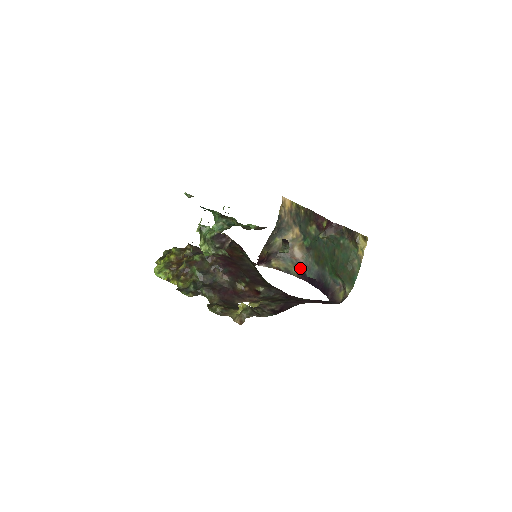
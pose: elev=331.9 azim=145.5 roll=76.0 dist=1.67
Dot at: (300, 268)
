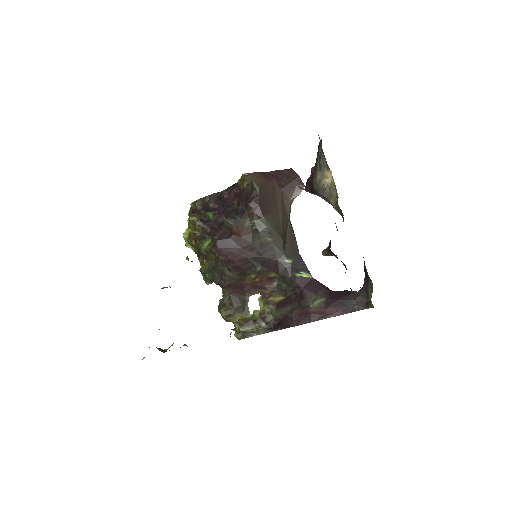
Dot at: occluded
